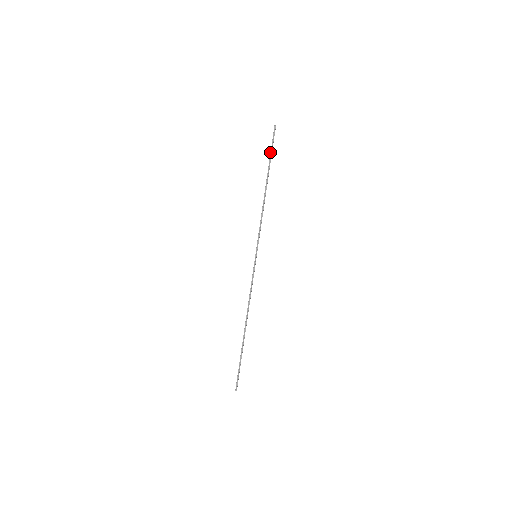
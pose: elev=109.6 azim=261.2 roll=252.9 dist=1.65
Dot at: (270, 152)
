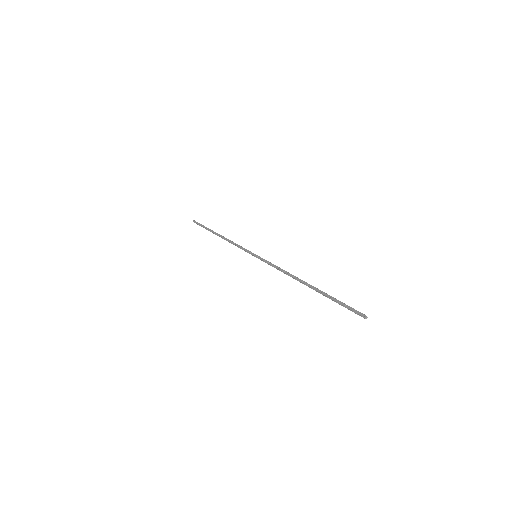
Dot at: (335, 301)
